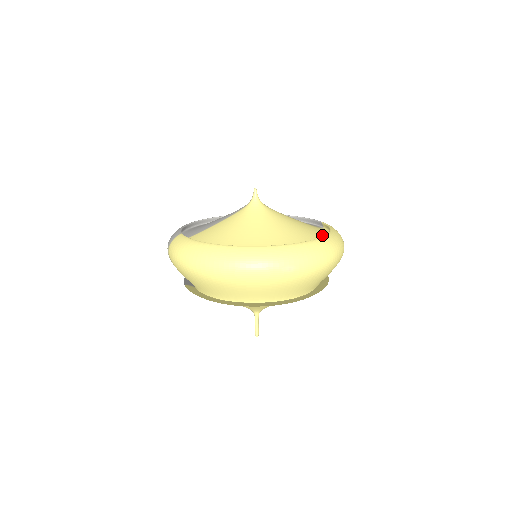
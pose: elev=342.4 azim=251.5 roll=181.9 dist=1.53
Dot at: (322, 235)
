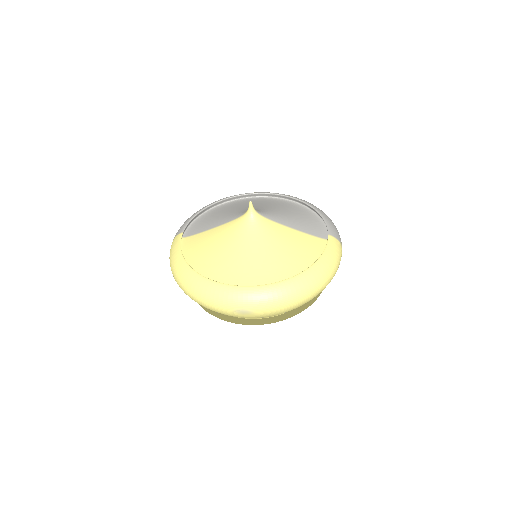
Dot at: (307, 264)
